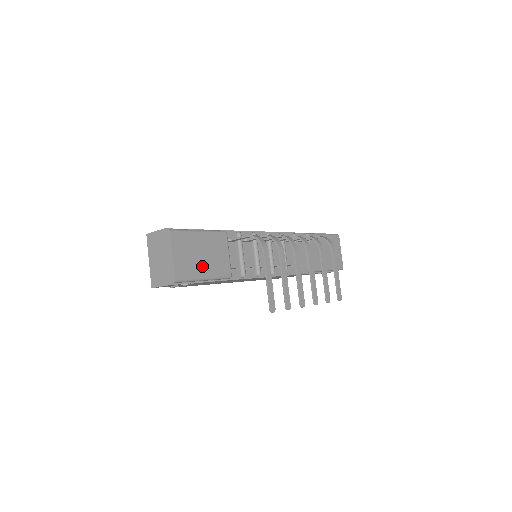
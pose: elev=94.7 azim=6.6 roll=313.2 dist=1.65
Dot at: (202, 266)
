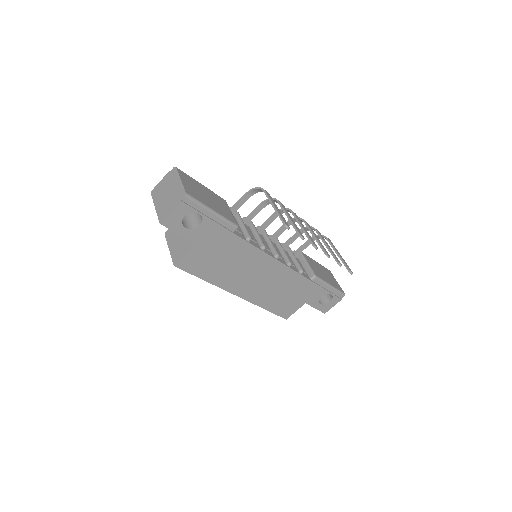
Dot at: (209, 202)
